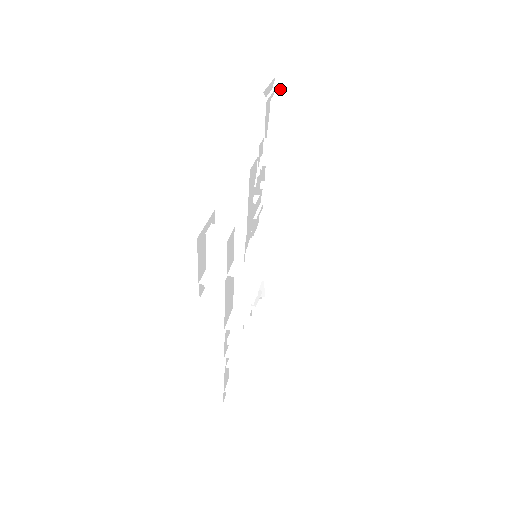
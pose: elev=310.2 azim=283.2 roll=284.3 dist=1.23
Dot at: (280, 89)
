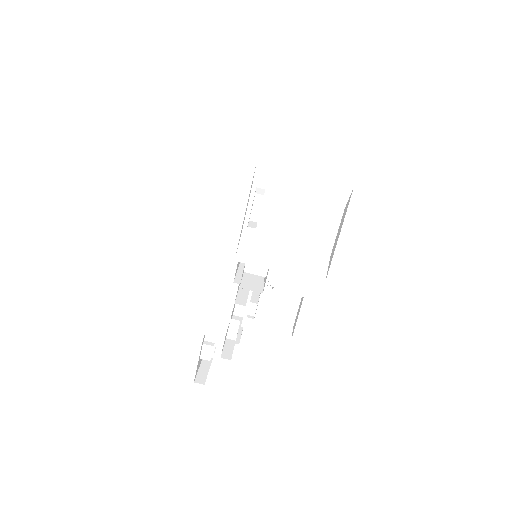
Dot at: (265, 188)
